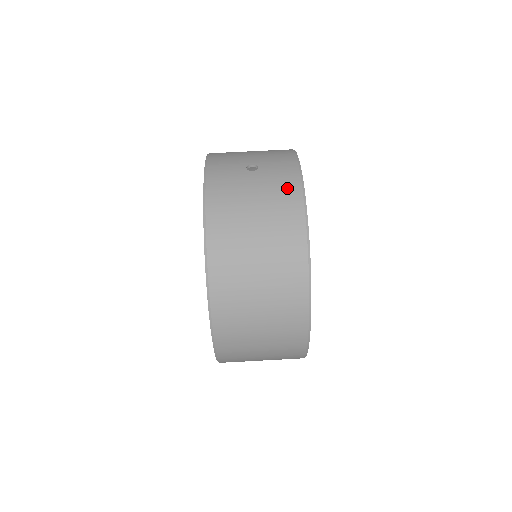
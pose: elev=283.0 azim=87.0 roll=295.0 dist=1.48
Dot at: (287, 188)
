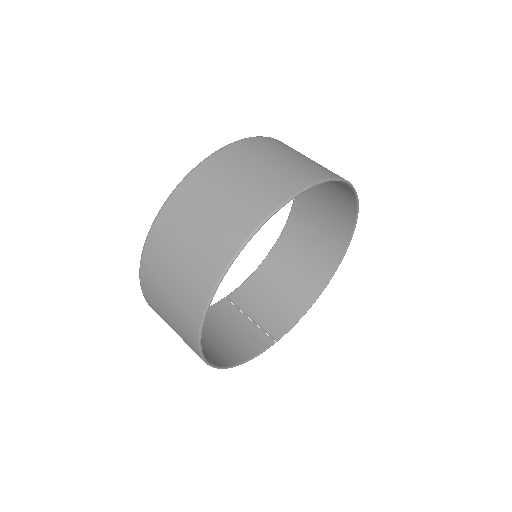
Dot at: occluded
